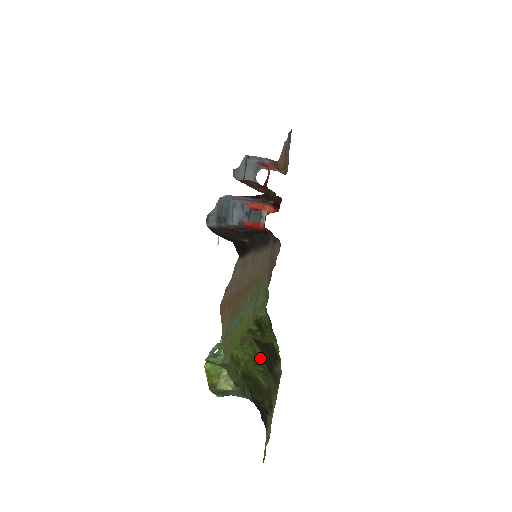
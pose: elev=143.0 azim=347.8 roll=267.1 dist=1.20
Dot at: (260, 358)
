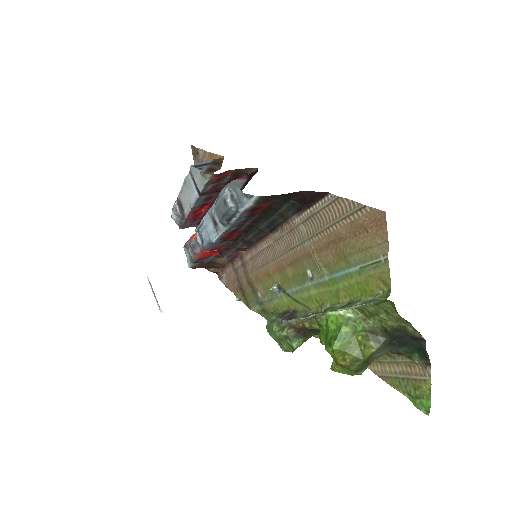
Dot at: occluded
